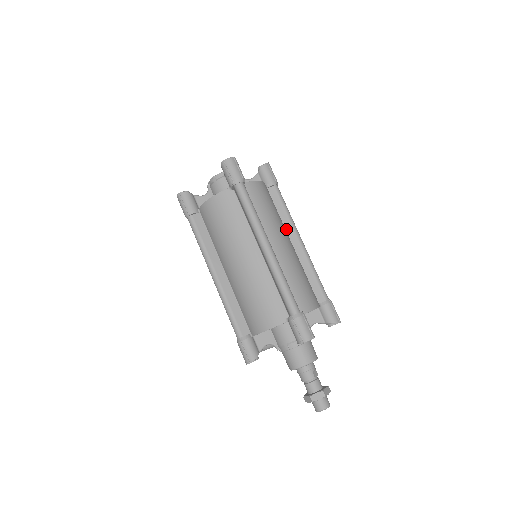
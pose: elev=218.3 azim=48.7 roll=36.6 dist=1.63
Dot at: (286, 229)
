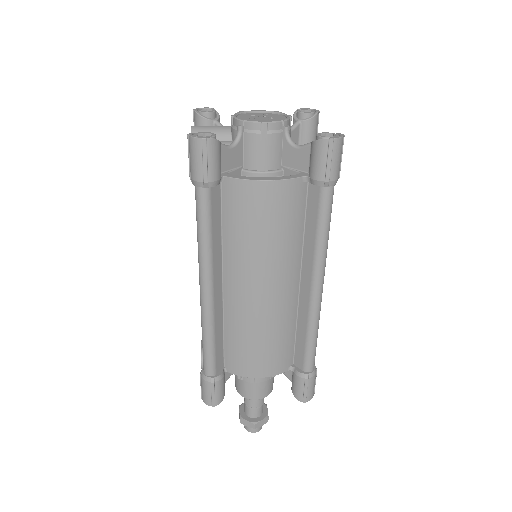
Dot at: occluded
